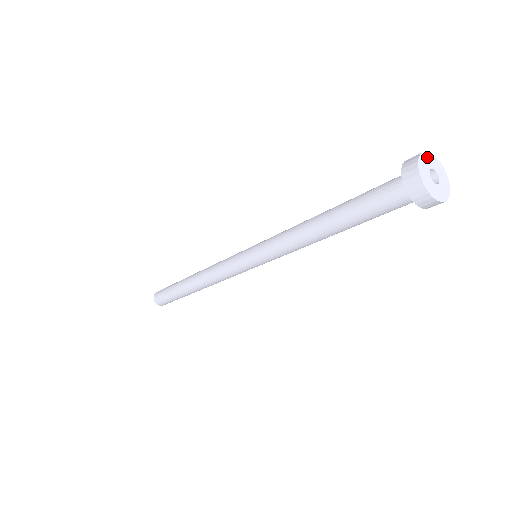
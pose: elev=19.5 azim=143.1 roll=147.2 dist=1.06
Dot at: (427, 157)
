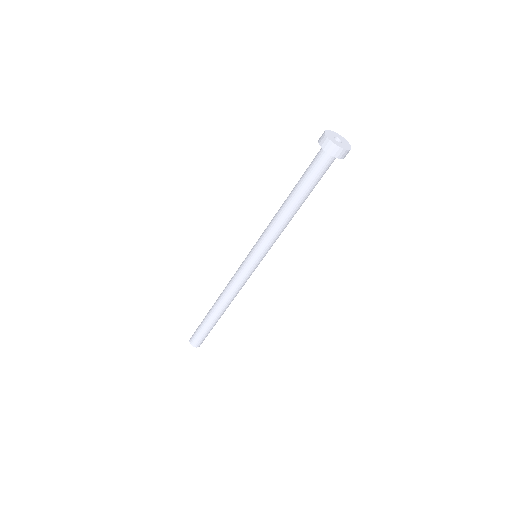
Dot at: (334, 133)
